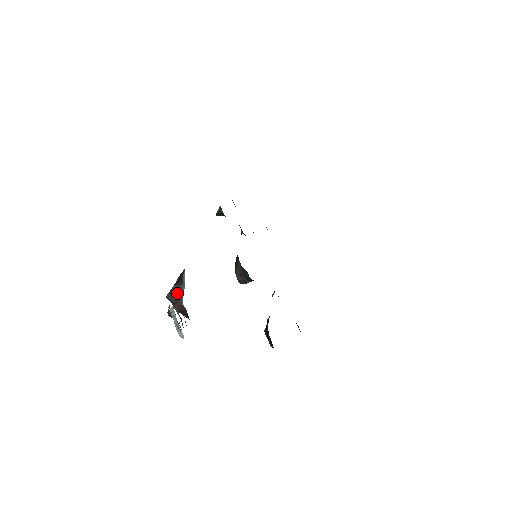
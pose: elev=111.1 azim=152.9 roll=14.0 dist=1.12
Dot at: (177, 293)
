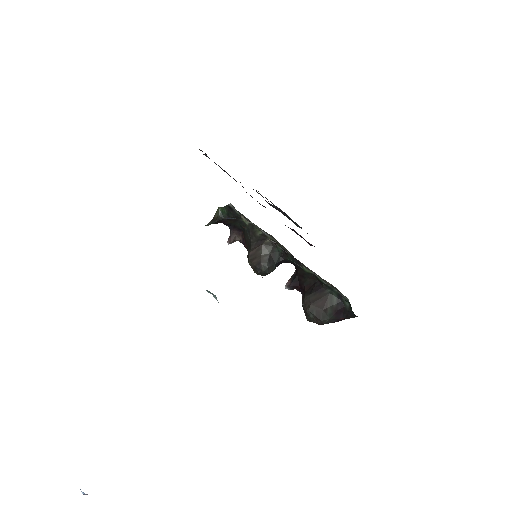
Dot at: occluded
